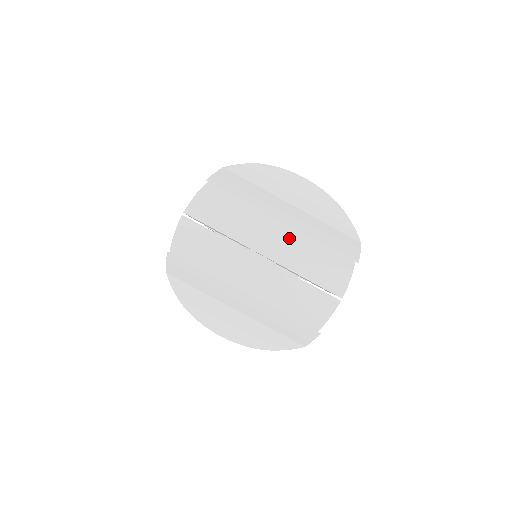
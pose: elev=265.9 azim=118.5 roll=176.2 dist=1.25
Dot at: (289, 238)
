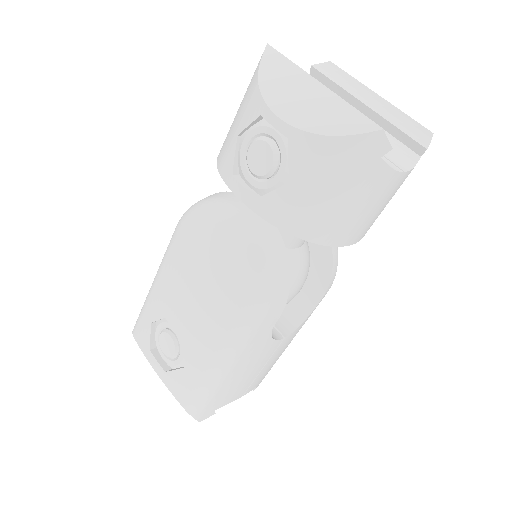
Dot at: occluded
